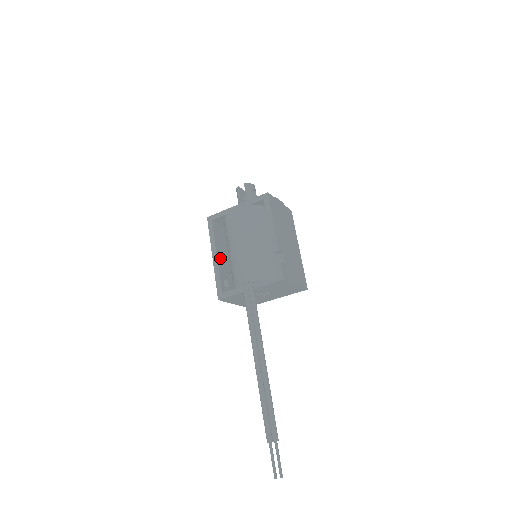
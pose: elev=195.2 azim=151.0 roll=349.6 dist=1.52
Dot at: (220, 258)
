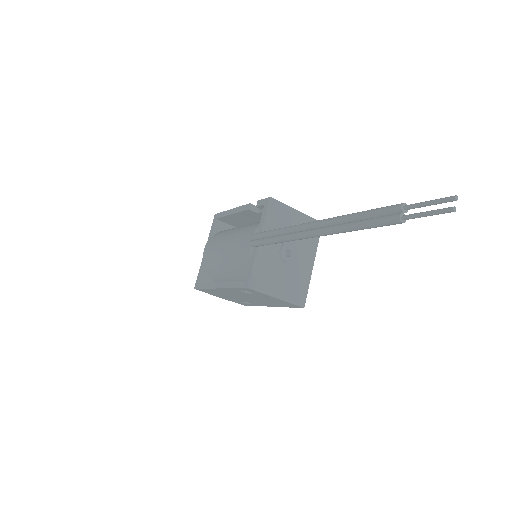
Dot at: occluded
